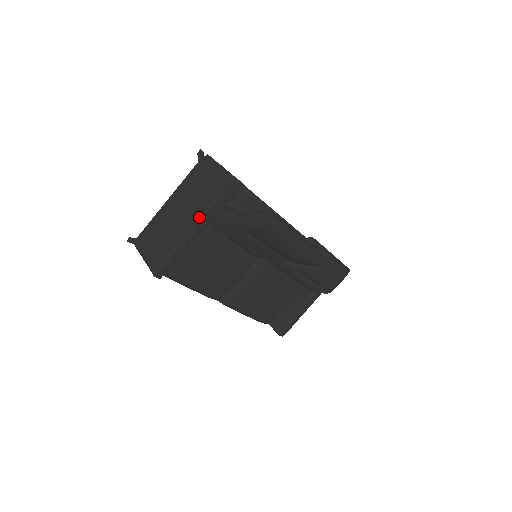
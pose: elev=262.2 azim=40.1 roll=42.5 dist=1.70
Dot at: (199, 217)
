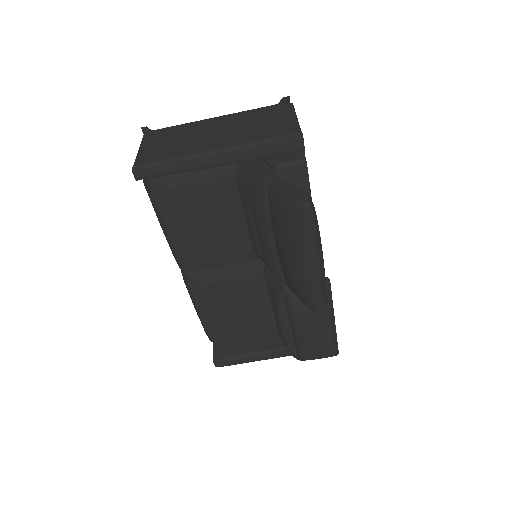
Dot at: (230, 146)
